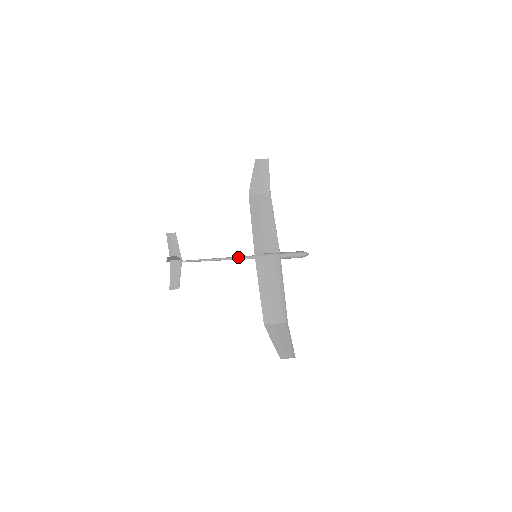
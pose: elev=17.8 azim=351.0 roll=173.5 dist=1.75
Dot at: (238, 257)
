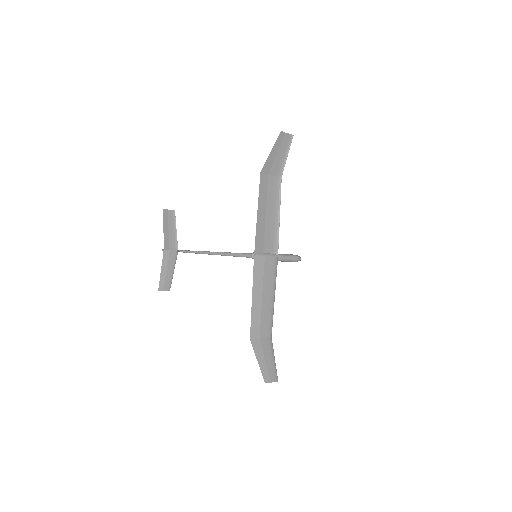
Dot at: (237, 254)
